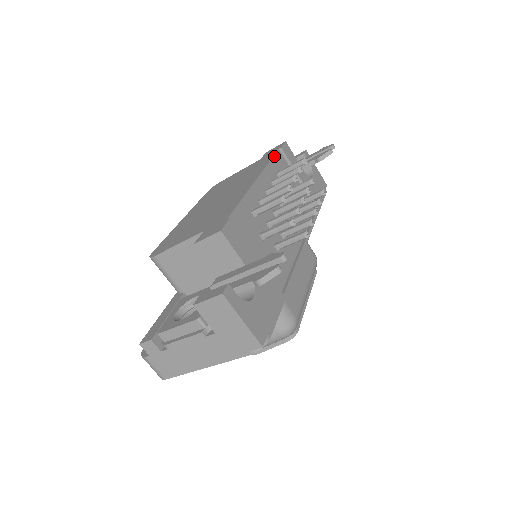
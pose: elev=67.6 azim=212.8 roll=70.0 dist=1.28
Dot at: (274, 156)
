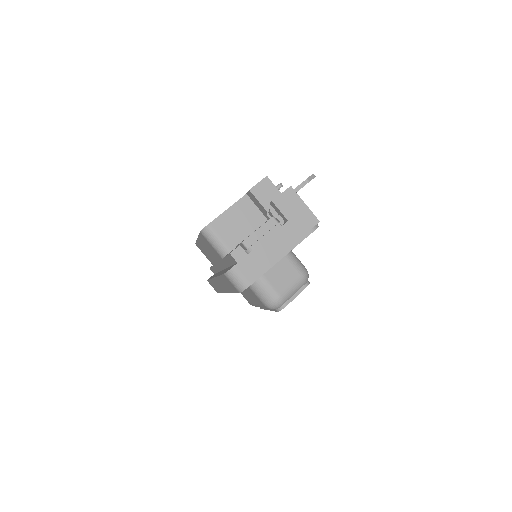
Dot at: occluded
